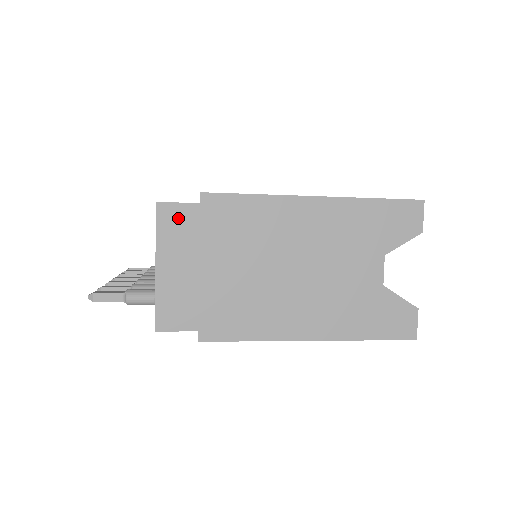
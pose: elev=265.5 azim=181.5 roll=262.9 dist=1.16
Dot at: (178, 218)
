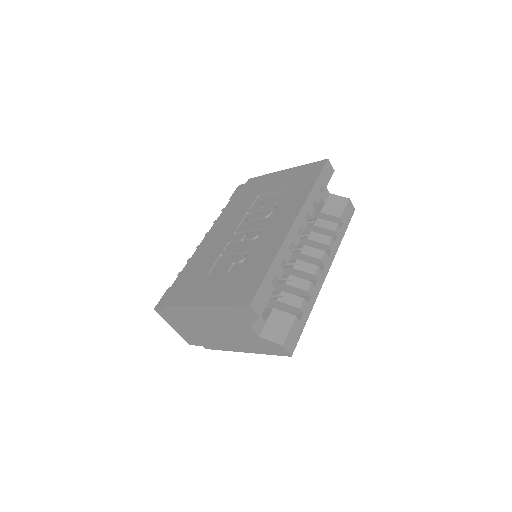
Dot at: (165, 314)
